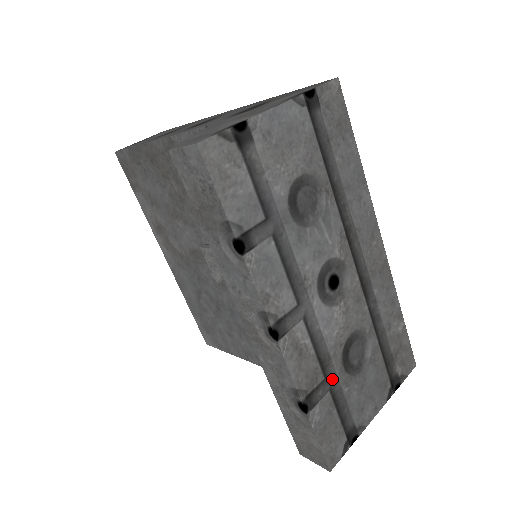
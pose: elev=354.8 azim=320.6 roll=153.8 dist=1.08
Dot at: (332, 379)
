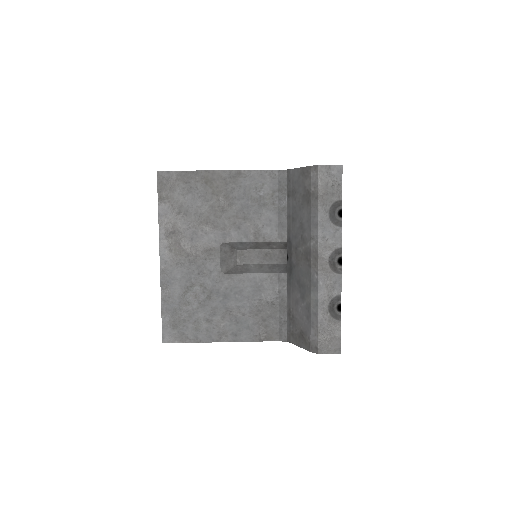
Dot at: occluded
